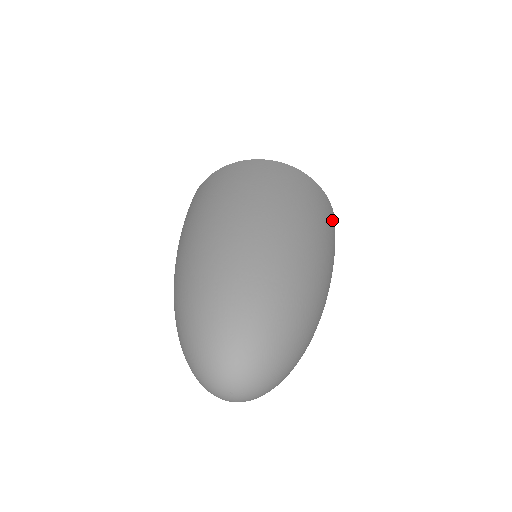
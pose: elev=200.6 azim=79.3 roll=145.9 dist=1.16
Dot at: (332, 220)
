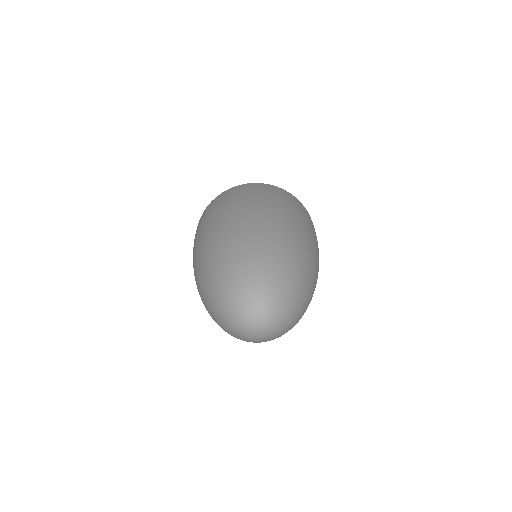
Dot at: occluded
